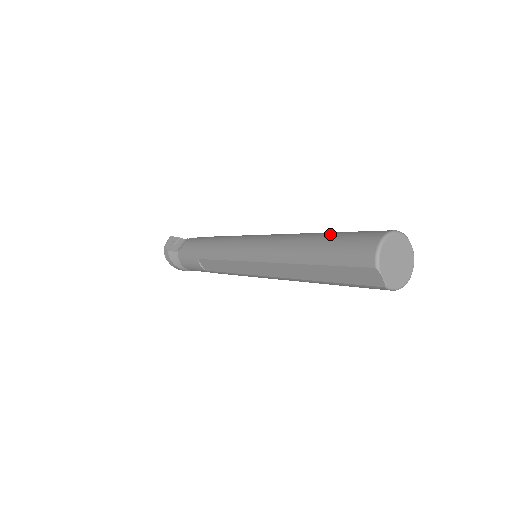
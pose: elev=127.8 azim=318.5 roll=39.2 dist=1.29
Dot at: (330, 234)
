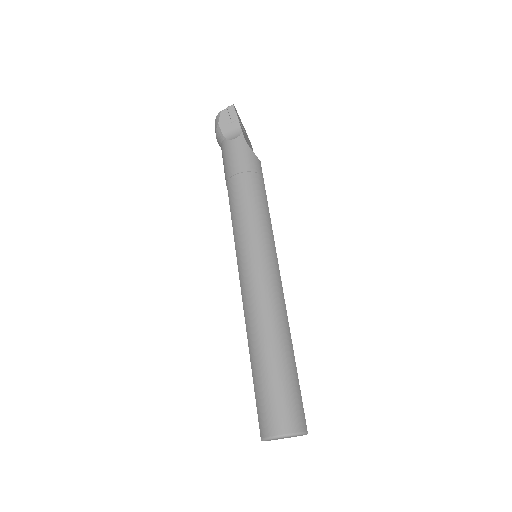
Dot at: (278, 365)
